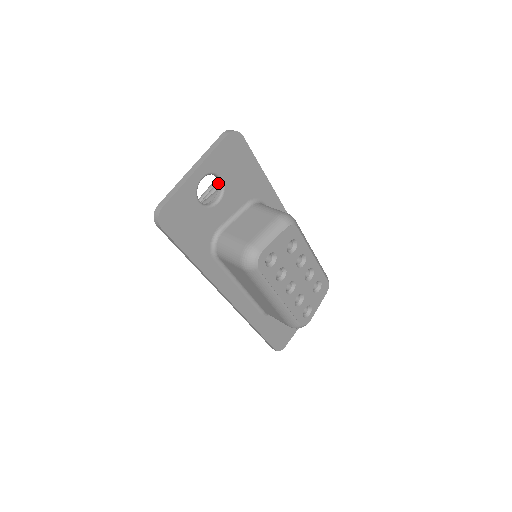
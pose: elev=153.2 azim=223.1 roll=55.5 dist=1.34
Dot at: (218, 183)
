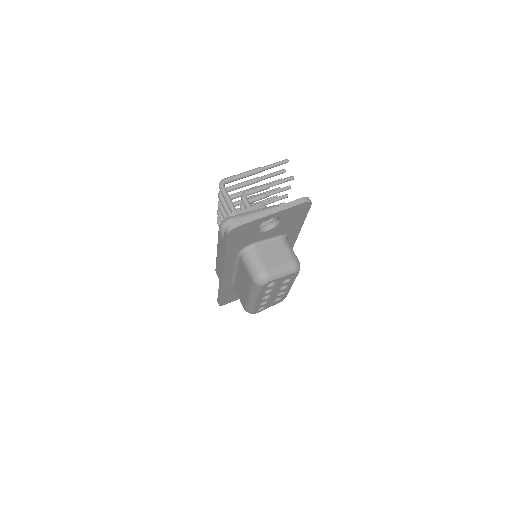
Dot at: (275, 220)
